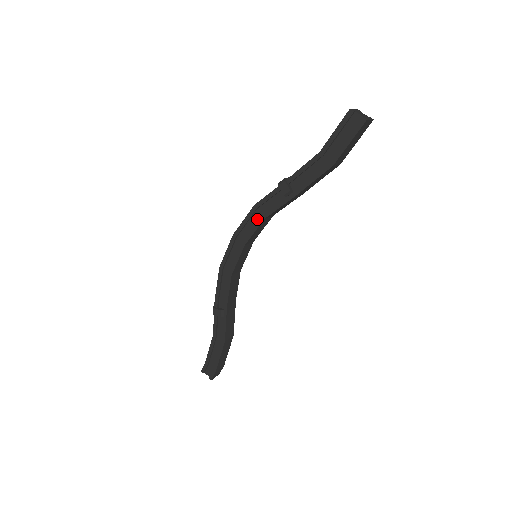
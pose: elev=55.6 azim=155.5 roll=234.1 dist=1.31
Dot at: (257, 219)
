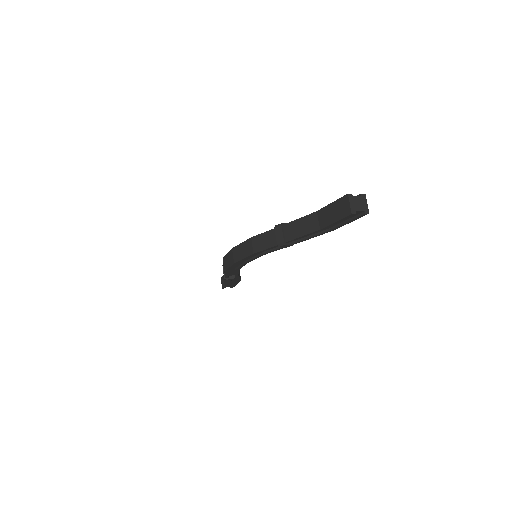
Dot at: (257, 254)
